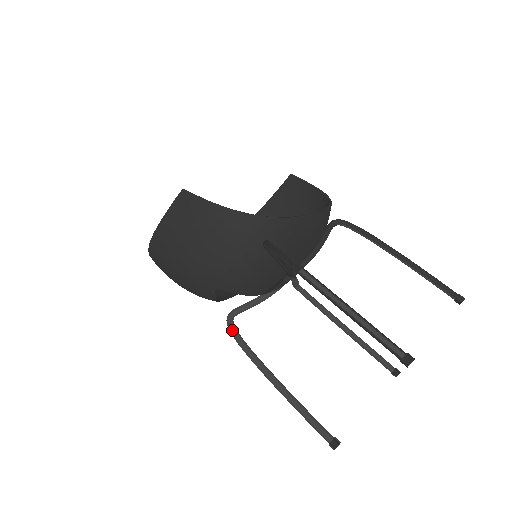
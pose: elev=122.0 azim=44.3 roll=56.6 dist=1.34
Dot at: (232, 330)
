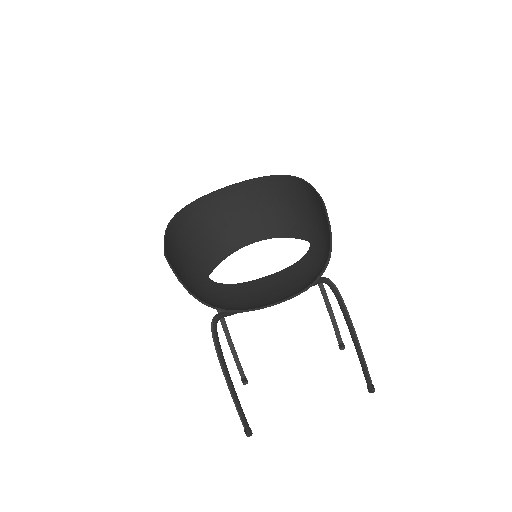
Dot at: occluded
